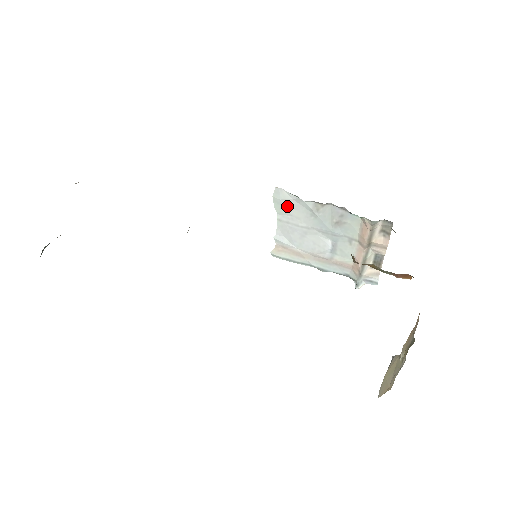
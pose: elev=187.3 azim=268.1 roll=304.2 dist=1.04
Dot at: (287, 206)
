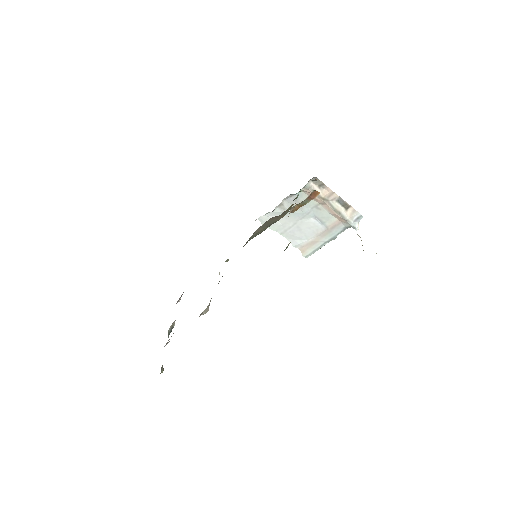
Dot at: occluded
